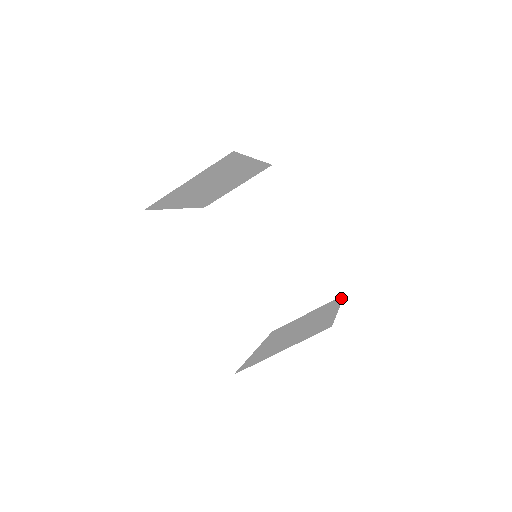
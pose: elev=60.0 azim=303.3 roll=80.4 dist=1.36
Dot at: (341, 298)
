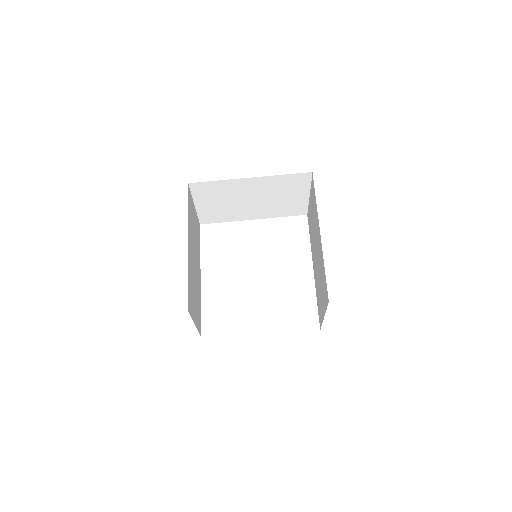
Dot at: occluded
